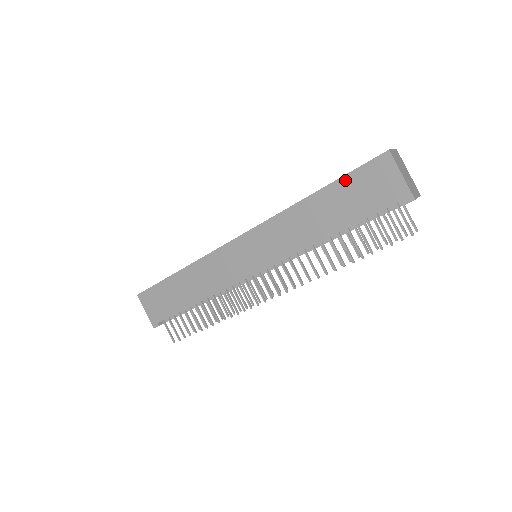
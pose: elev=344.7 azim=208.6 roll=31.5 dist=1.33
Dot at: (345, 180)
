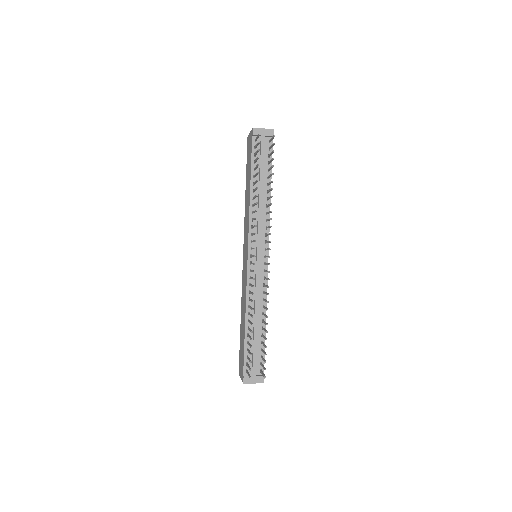
Dot at: occluded
